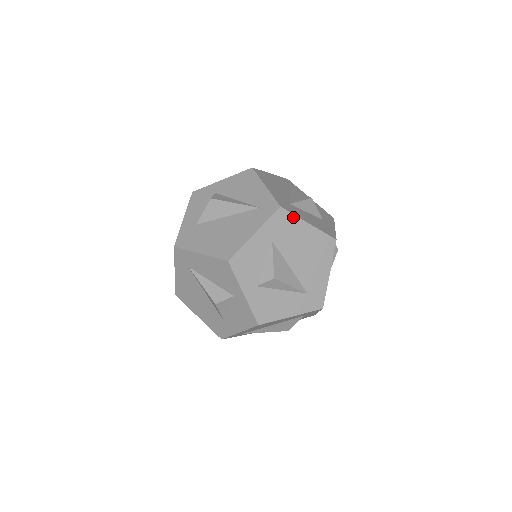
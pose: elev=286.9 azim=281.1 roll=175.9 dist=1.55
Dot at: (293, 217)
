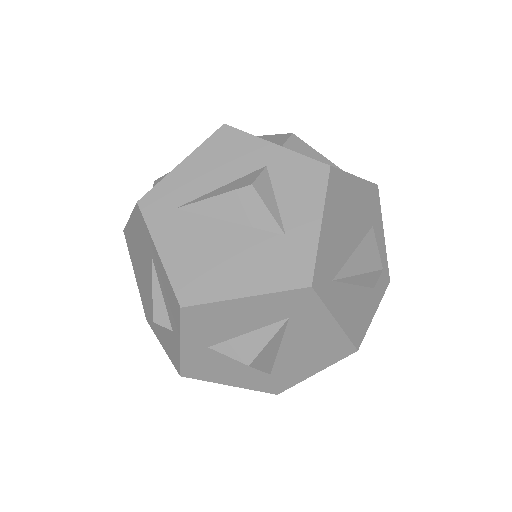
Dot at: occluded
